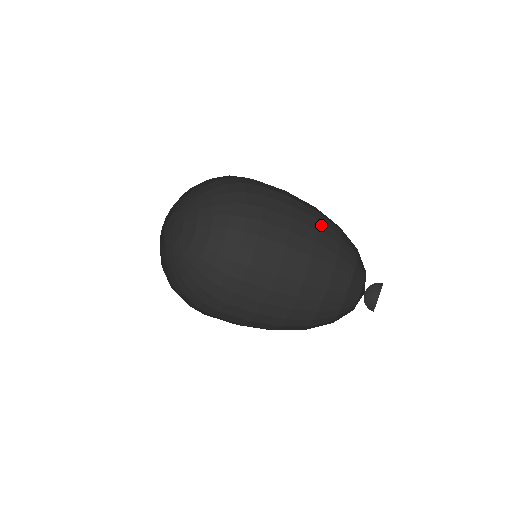
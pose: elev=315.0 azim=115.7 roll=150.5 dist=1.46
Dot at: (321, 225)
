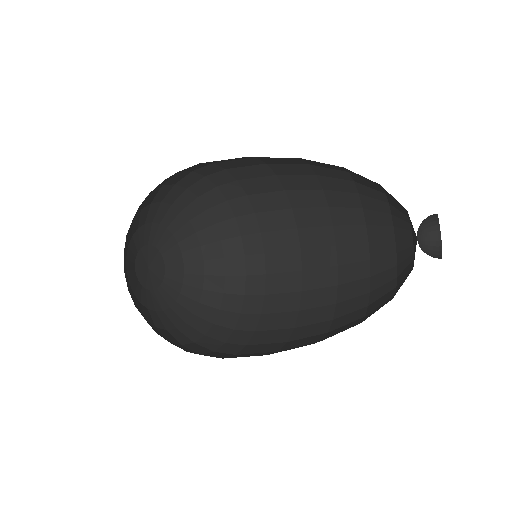
Dot at: (338, 232)
